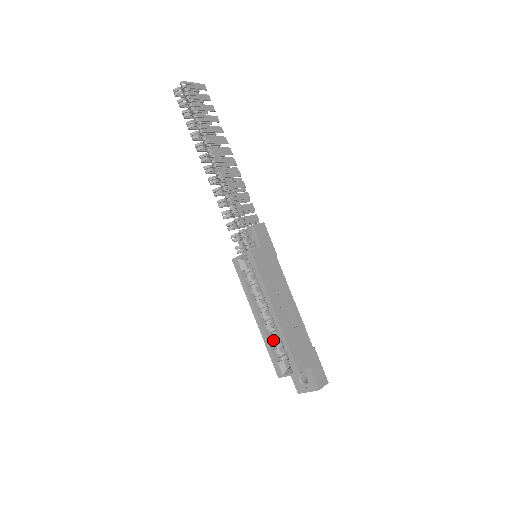
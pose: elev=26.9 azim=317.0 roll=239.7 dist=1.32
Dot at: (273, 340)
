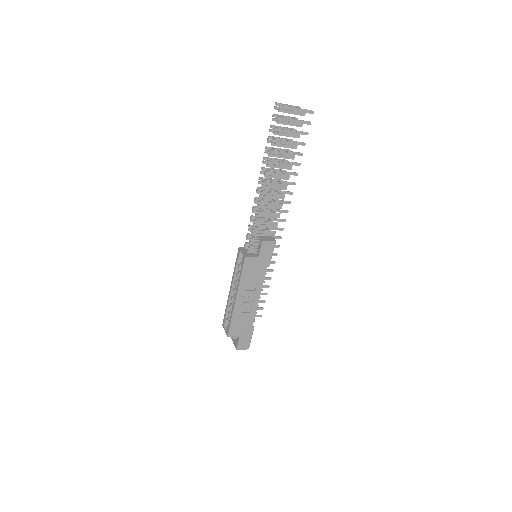
Dot at: (231, 307)
